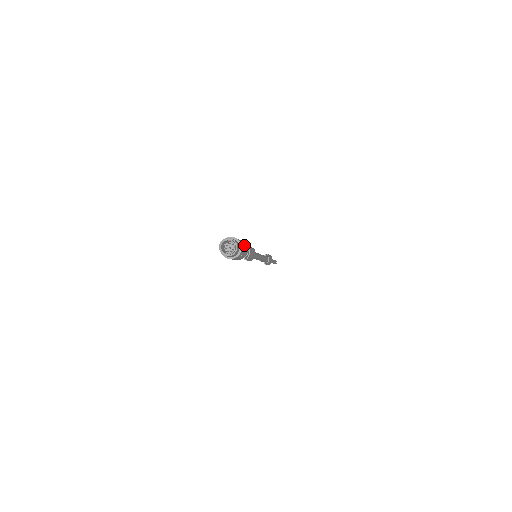
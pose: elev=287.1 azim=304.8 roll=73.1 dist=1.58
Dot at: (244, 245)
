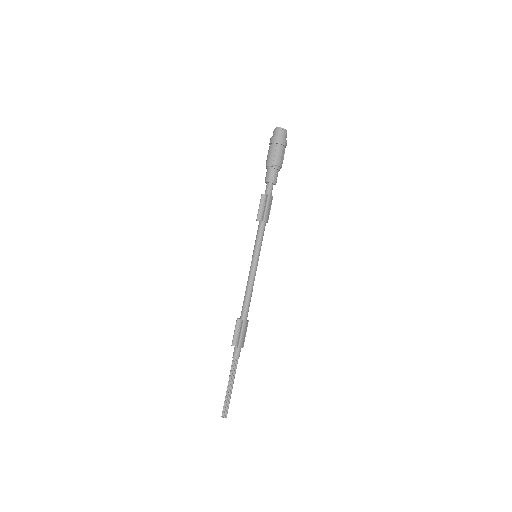
Dot at: occluded
